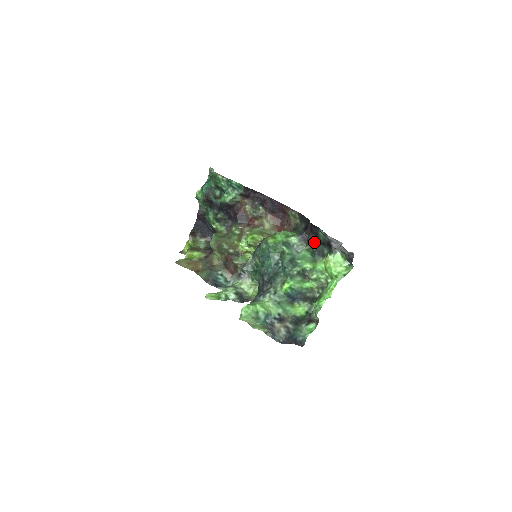
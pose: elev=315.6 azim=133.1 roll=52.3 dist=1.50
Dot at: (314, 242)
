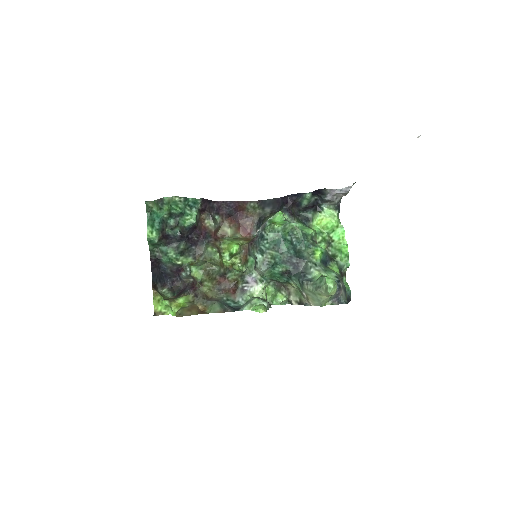
Dot at: (295, 214)
